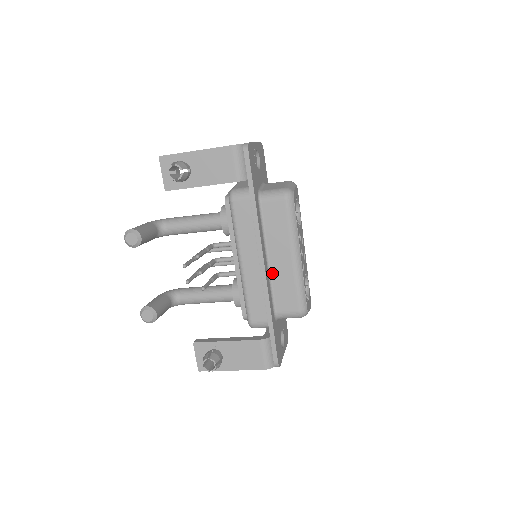
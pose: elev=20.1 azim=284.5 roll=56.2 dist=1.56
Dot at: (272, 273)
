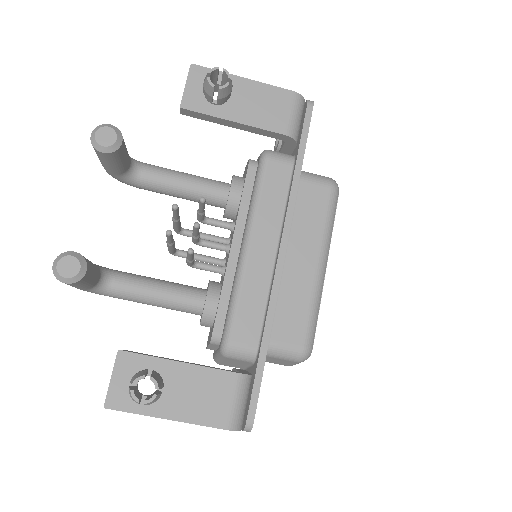
Dot at: (283, 278)
